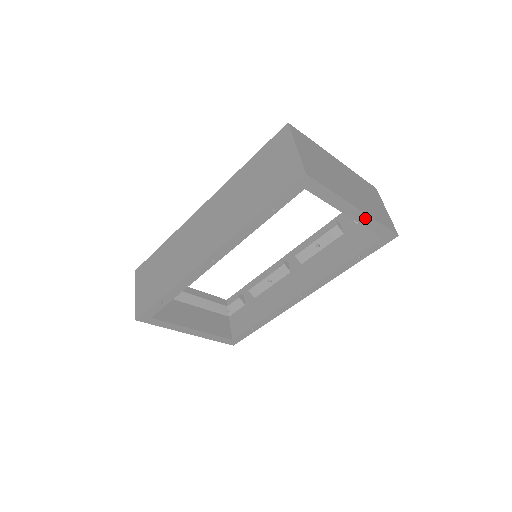
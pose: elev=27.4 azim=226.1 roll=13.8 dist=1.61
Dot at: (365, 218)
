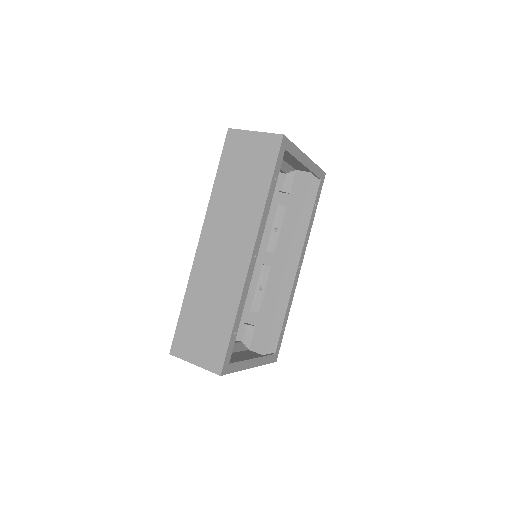
Dot at: (311, 164)
